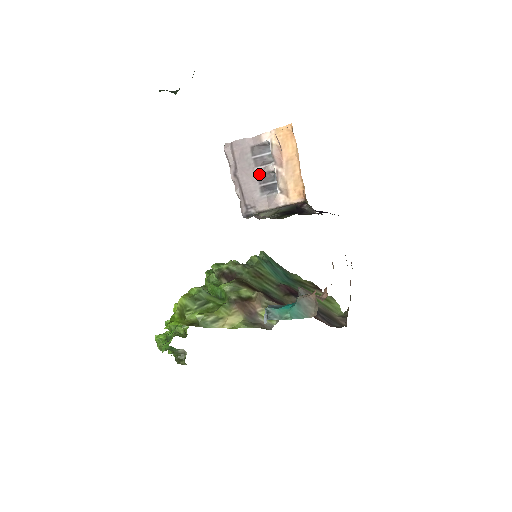
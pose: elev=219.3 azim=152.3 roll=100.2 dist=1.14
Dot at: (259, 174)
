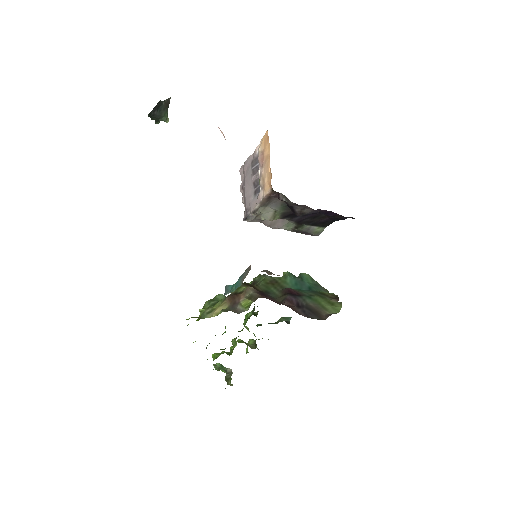
Dot at: (254, 181)
